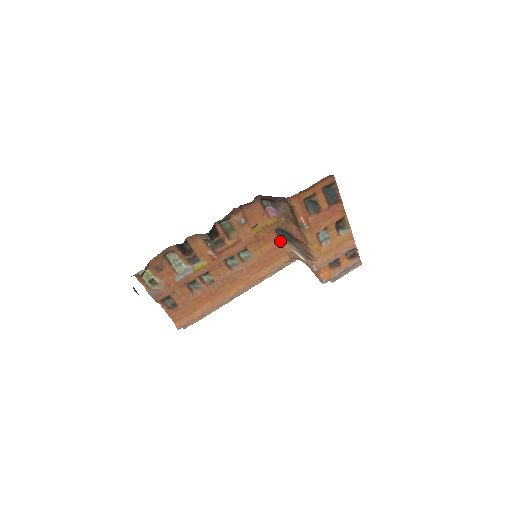
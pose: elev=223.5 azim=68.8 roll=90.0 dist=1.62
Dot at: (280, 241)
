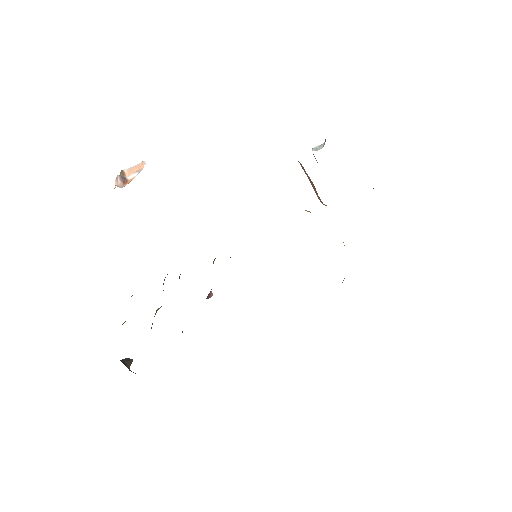
Dot at: occluded
